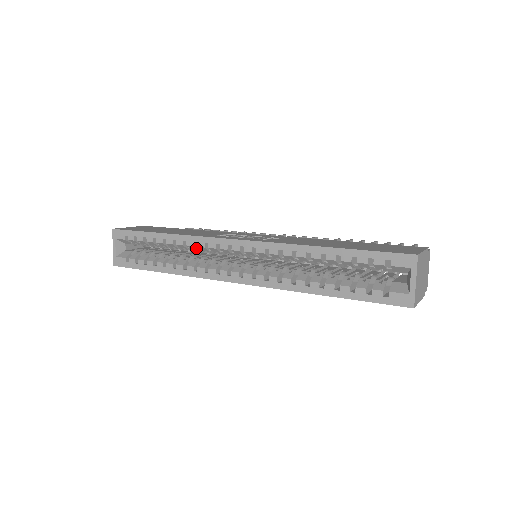
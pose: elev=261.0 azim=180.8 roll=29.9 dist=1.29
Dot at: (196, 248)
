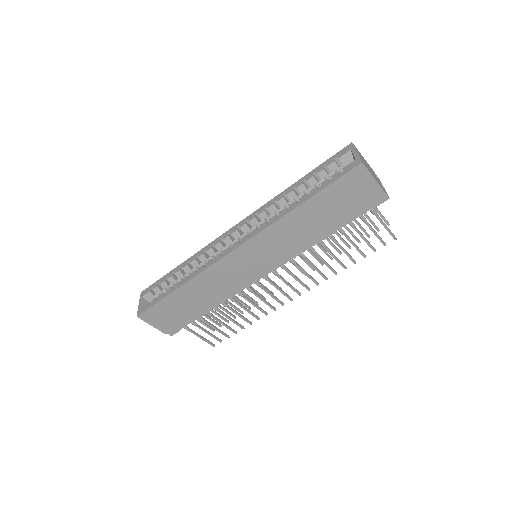
Dot at: (206, 257)
